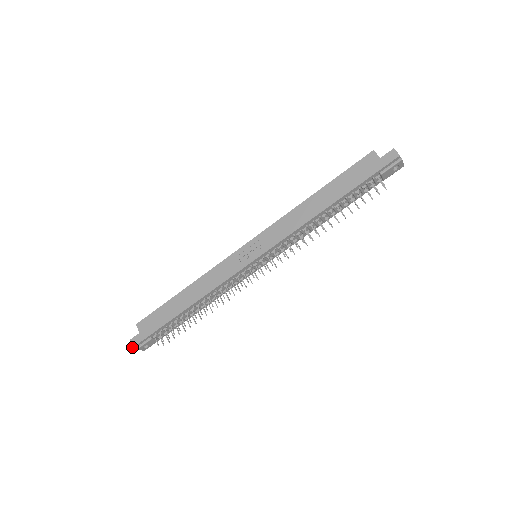
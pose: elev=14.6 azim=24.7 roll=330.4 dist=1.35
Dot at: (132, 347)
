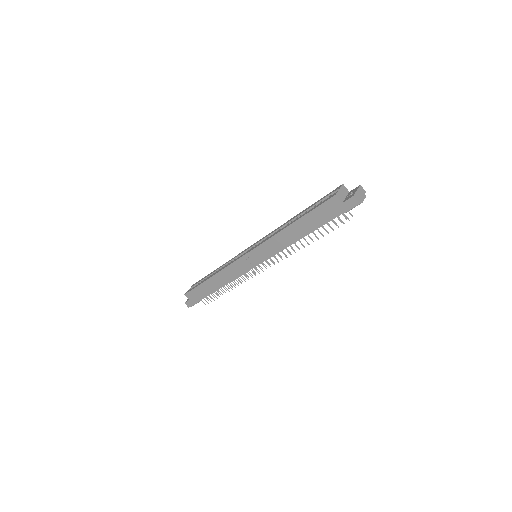
Dot at: (188, 307)
